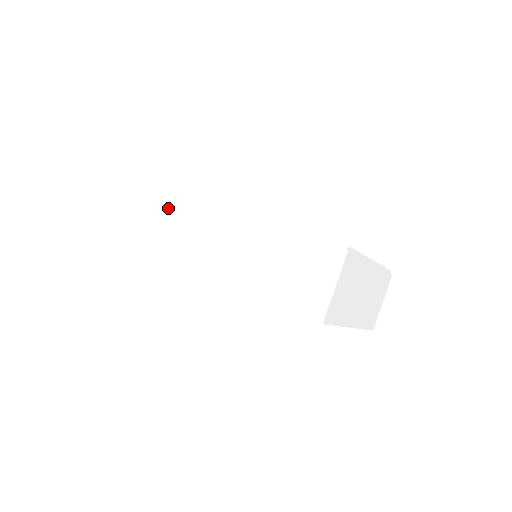
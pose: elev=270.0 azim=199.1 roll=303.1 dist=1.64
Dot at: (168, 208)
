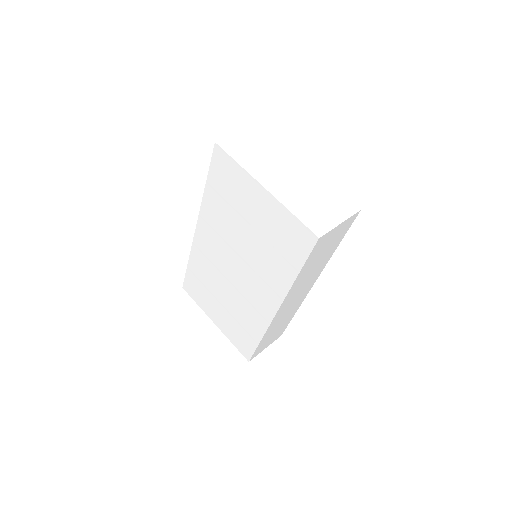
Dot at: occluded
